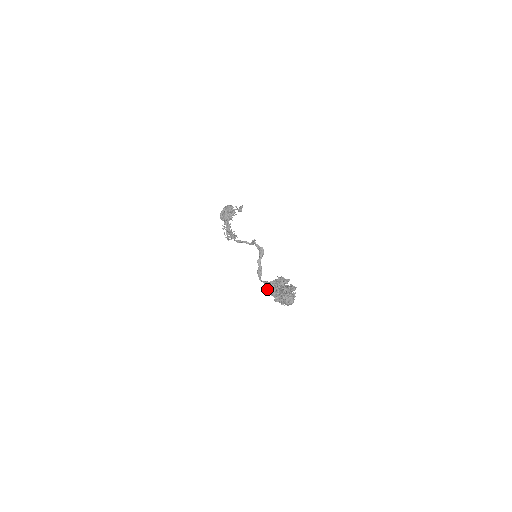
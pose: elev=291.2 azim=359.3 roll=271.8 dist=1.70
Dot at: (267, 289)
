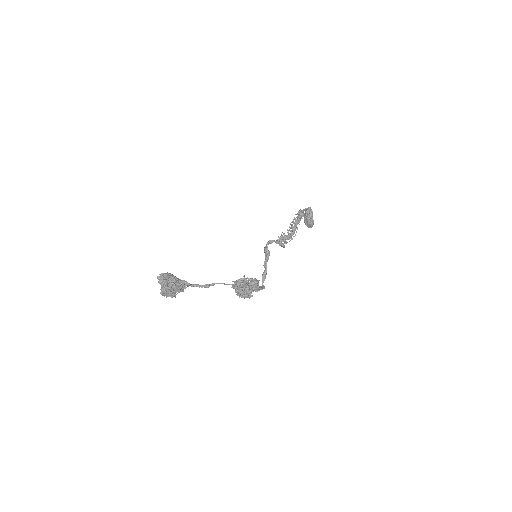
Dot at: occluded
